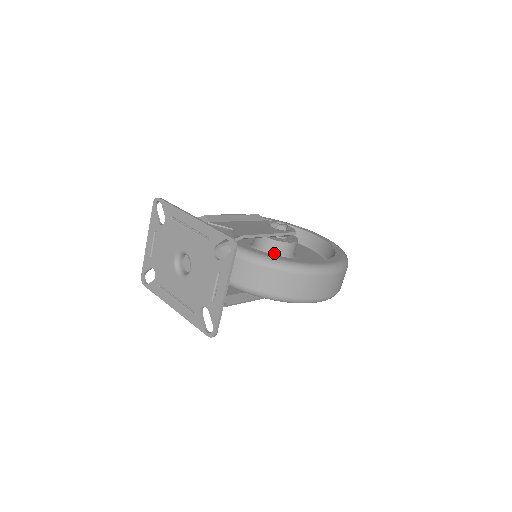
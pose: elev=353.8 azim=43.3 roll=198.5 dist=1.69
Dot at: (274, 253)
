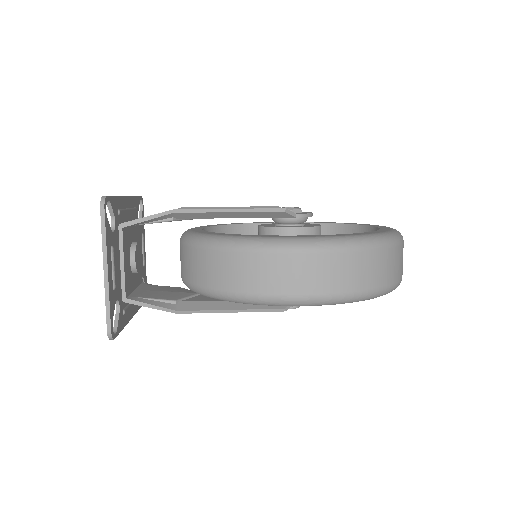
Dot at: occluded
